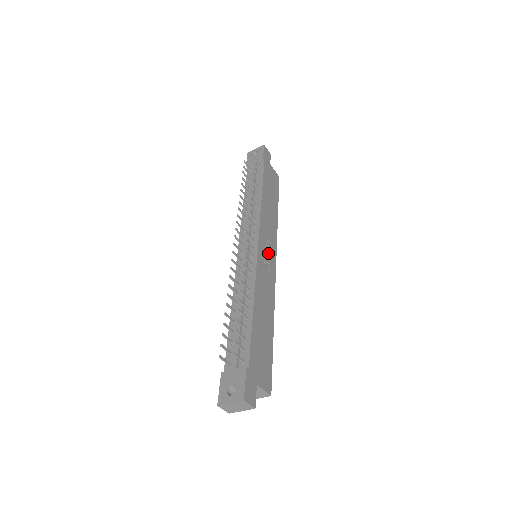
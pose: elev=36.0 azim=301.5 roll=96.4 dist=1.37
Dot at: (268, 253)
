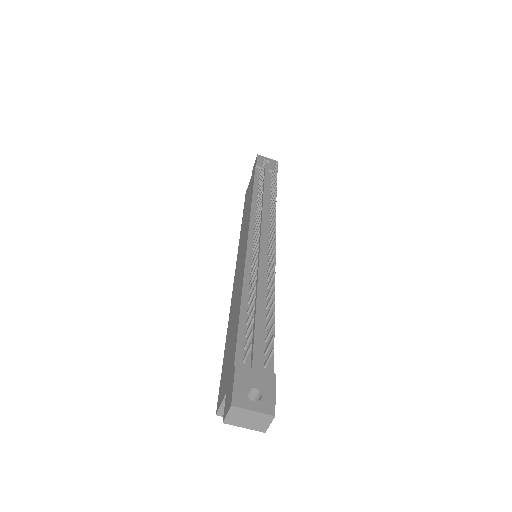
Dot at: occluded
